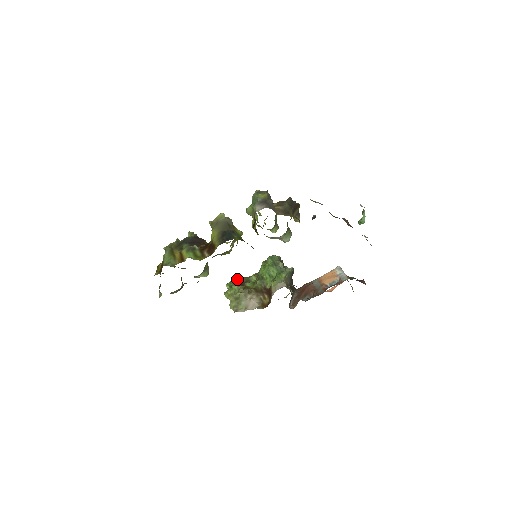
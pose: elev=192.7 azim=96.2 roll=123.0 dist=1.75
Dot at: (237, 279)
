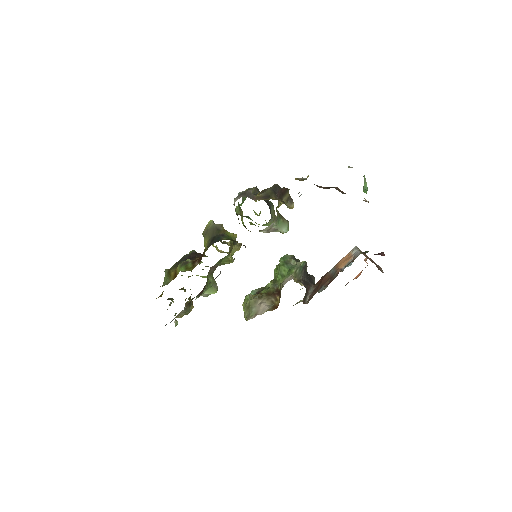
Dot at: (253, 290)
